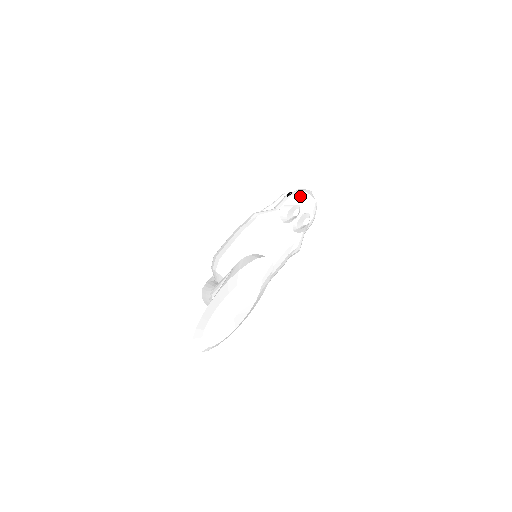
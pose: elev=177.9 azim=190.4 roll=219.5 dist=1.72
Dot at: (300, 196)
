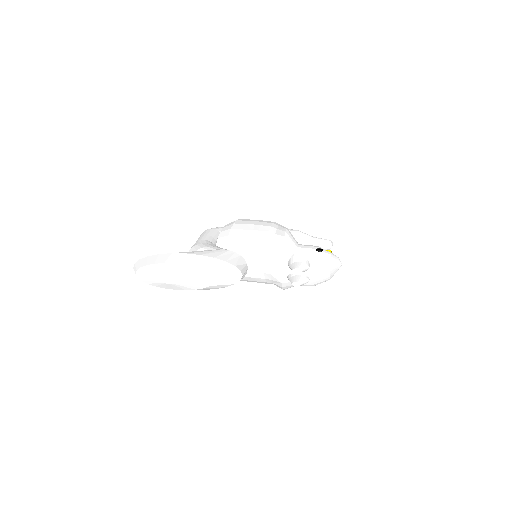
Dot at: (322, 261)
